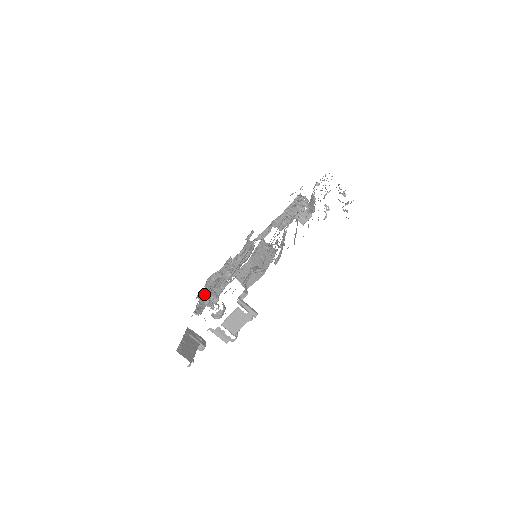
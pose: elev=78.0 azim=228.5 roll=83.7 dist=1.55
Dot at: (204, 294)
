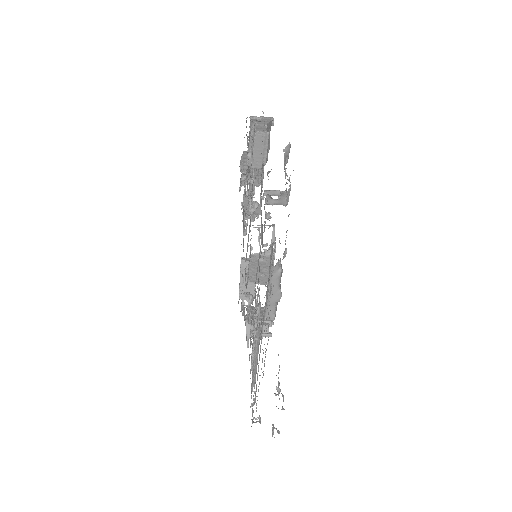
Dot at: (243, 198)
